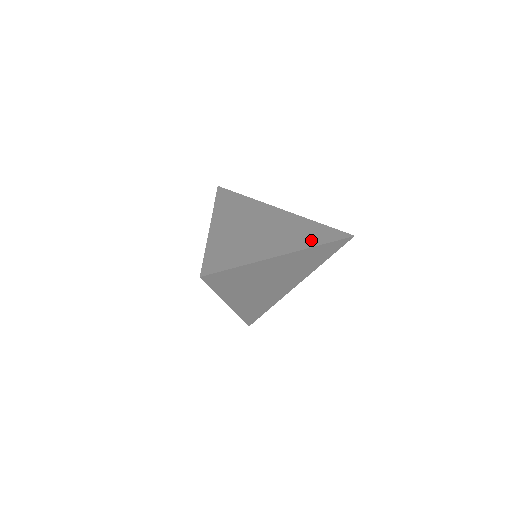
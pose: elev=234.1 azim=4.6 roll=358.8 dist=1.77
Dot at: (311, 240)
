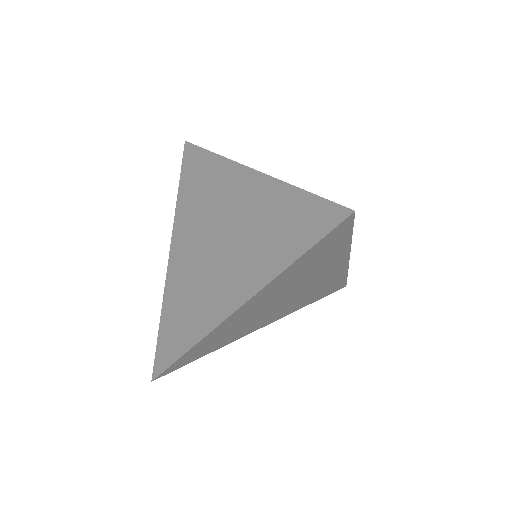
Dot at: occluded
